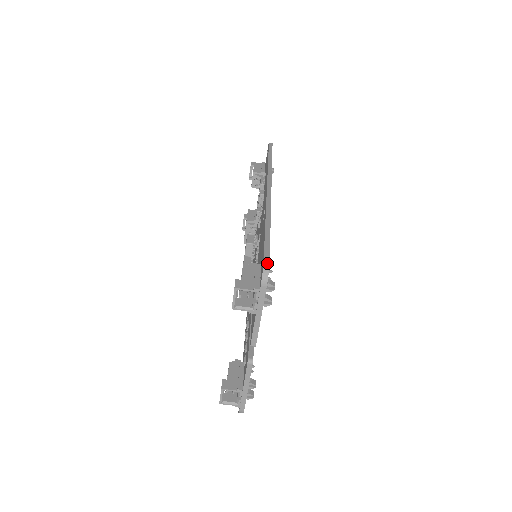
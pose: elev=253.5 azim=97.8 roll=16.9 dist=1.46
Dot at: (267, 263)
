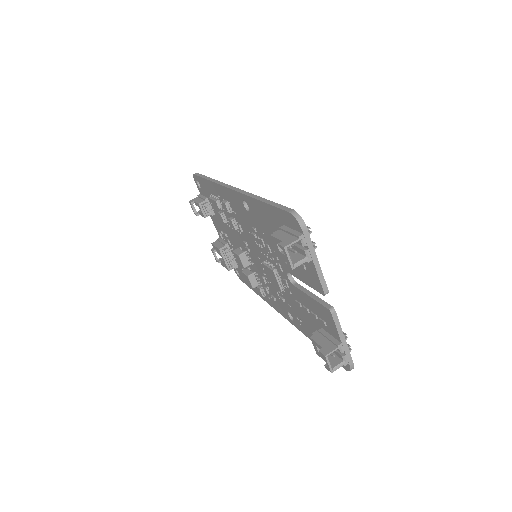
Dot at: (293, 211)
